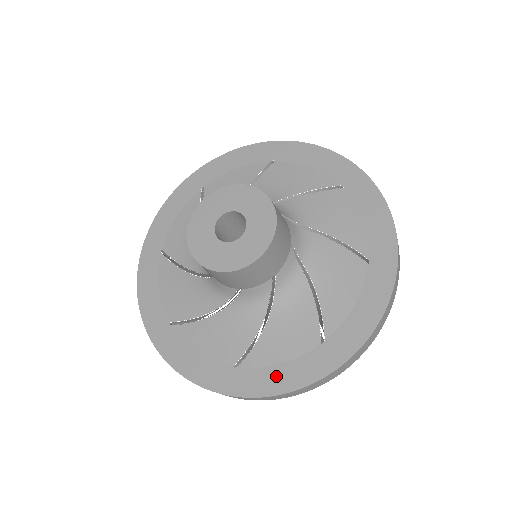
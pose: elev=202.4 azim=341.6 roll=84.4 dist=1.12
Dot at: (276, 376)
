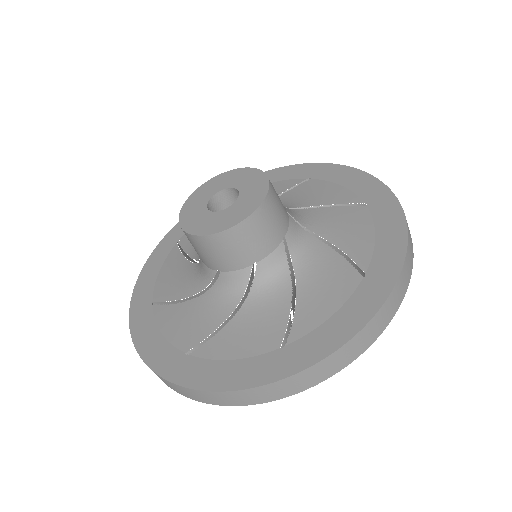
Dot at: (334, 328)
